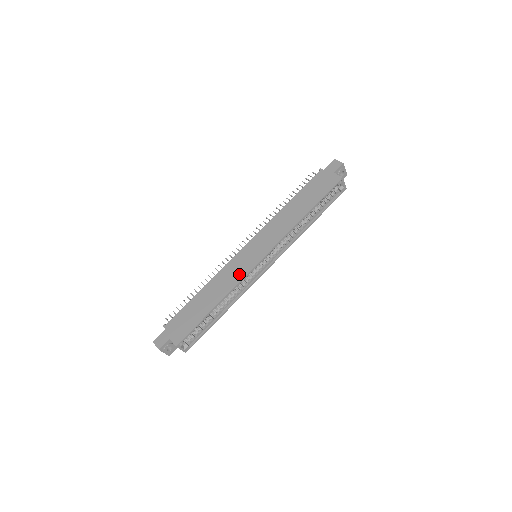
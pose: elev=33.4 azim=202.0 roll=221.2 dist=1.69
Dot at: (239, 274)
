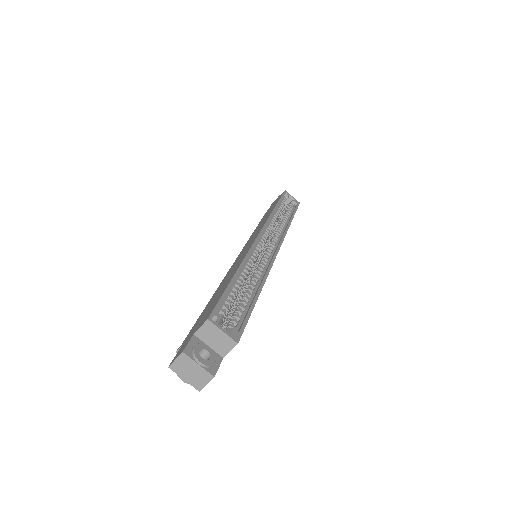
Dot at: (244, 253)
